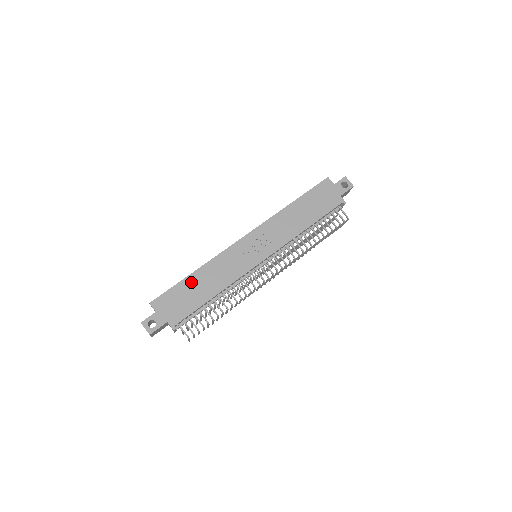
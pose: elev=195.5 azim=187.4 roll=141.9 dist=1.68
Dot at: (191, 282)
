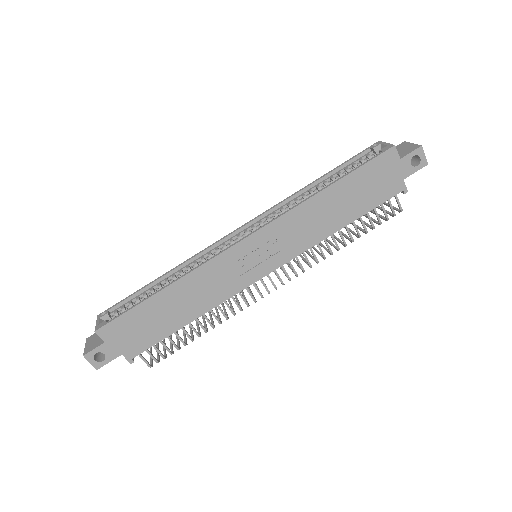
Dot at: (157, 304)
